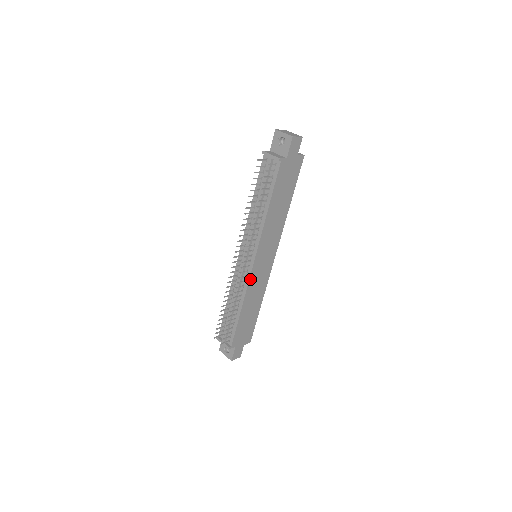
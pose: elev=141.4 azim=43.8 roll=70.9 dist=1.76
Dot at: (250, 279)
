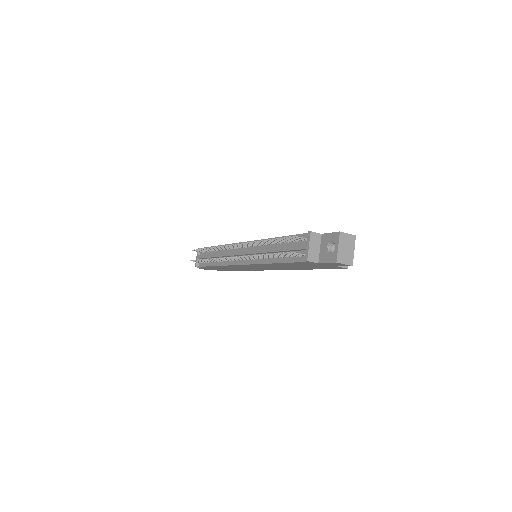
Dot at: (233, 265)
